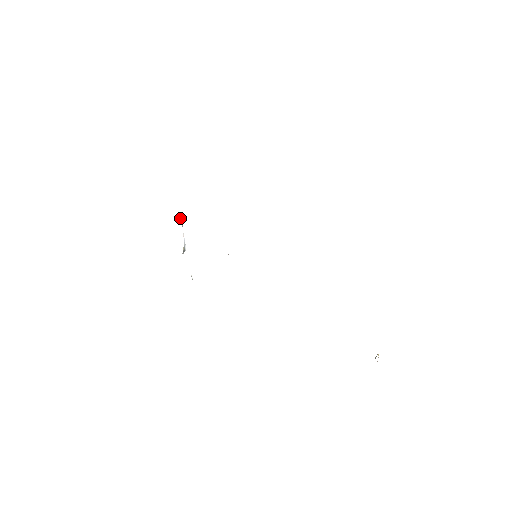
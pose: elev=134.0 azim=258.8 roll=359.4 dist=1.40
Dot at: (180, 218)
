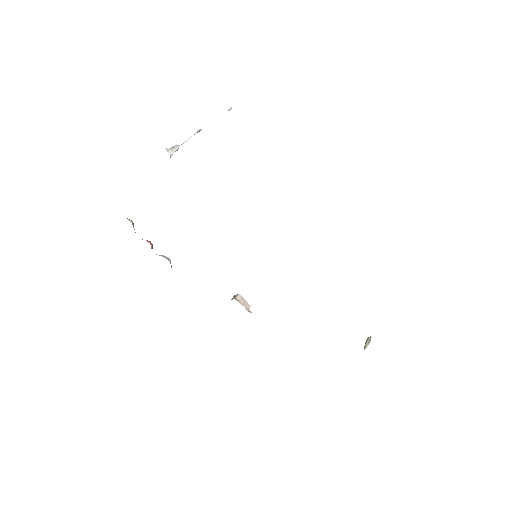
Dot at: (170, 155)
